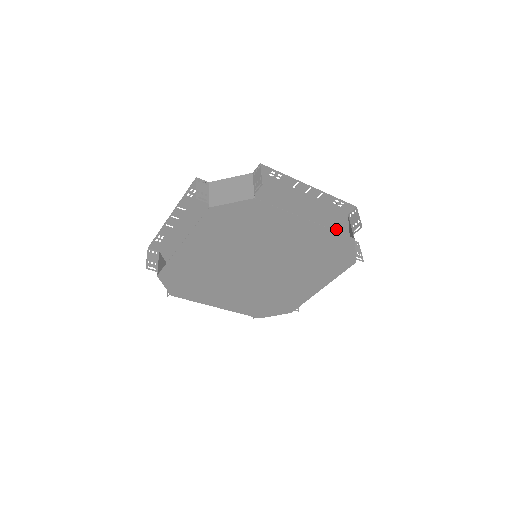
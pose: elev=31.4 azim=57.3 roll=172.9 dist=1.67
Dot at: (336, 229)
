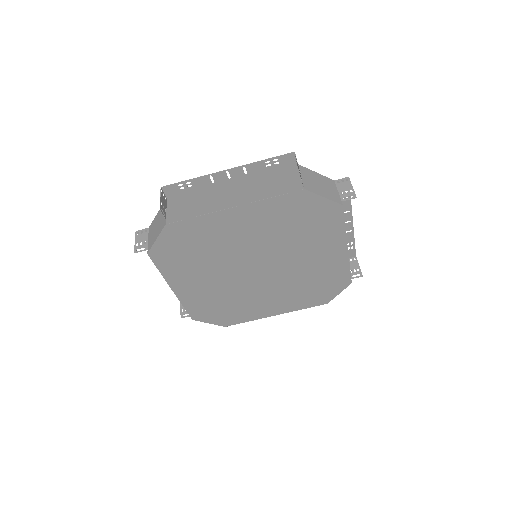
Dot at: occluded
